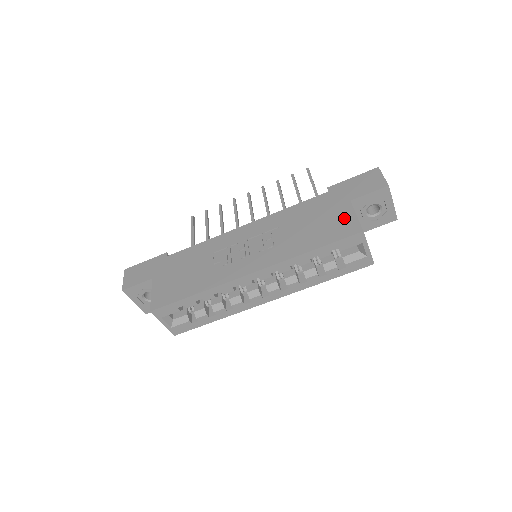
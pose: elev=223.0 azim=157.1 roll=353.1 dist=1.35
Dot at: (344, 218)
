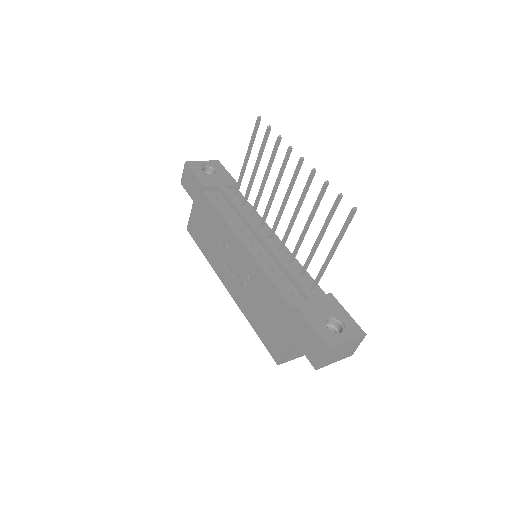
Dot at: (279, 342)
